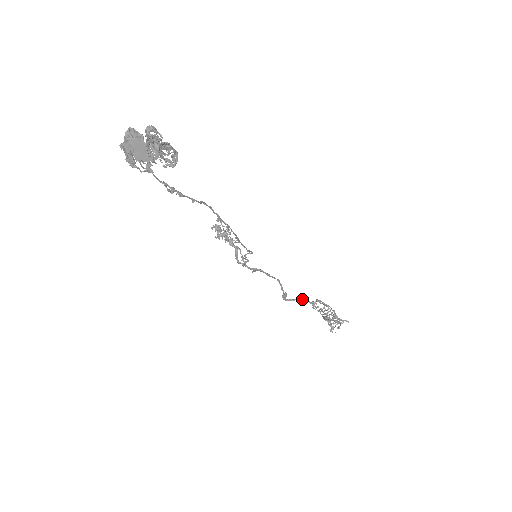
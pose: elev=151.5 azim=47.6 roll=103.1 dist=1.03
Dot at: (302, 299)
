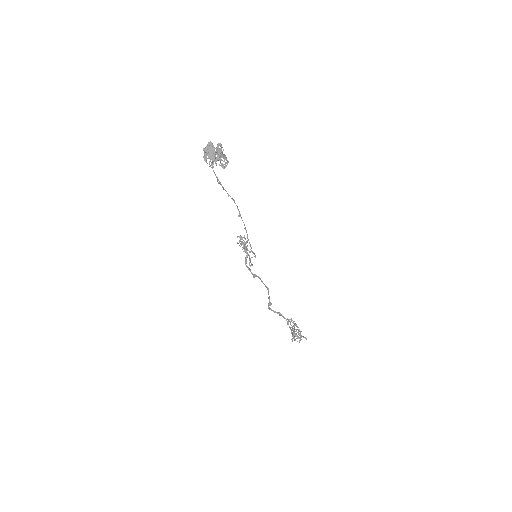
Dot at: (281, 314)
